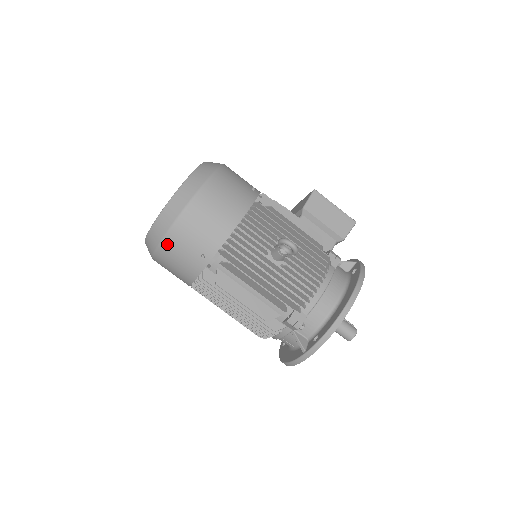
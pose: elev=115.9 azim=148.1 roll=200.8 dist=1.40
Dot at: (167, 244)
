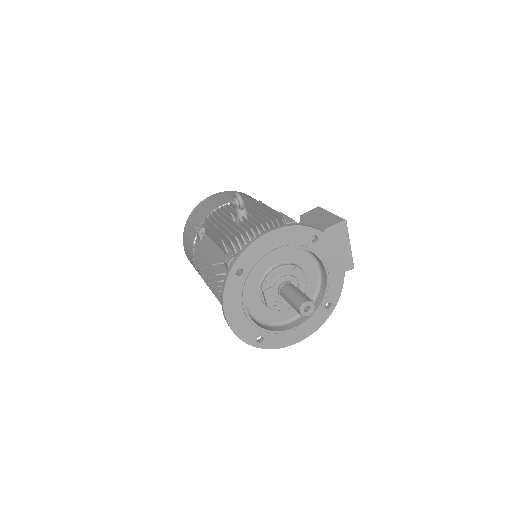
Dot at: (185, 229)
